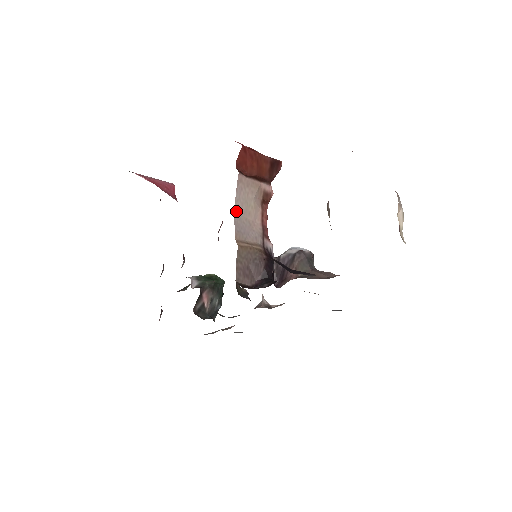
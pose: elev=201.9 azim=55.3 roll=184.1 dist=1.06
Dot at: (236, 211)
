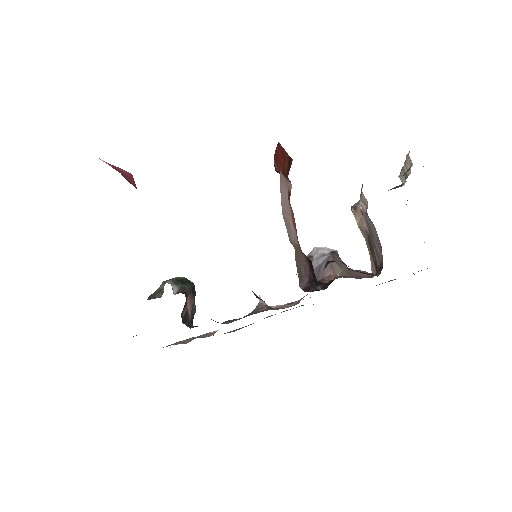
Dot at: (282, 211)
